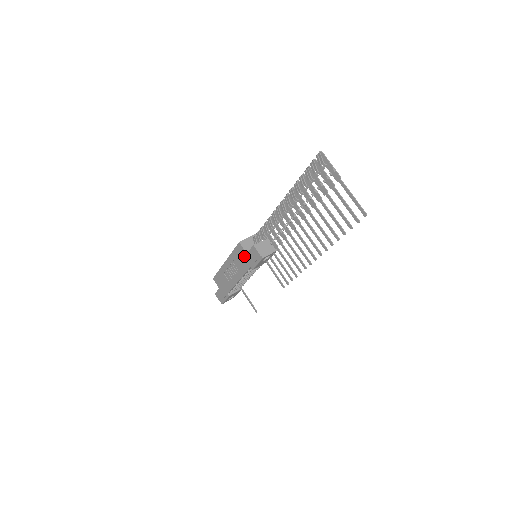
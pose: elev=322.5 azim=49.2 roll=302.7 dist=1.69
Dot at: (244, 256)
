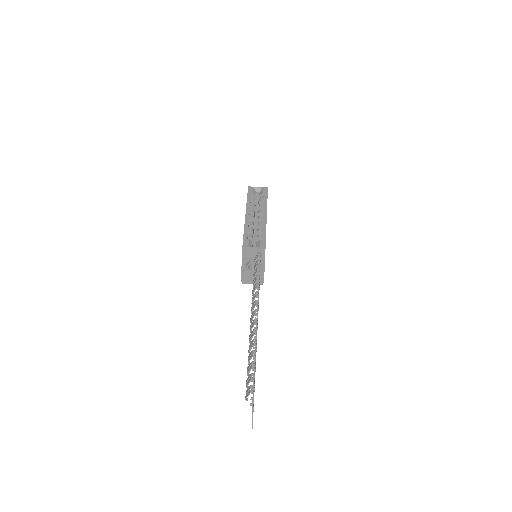
Dot at: occluded
